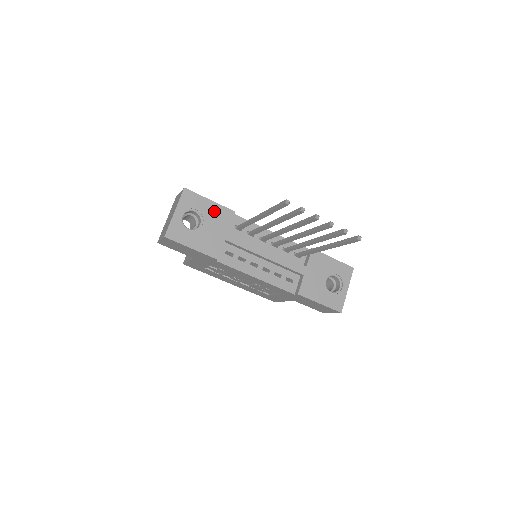
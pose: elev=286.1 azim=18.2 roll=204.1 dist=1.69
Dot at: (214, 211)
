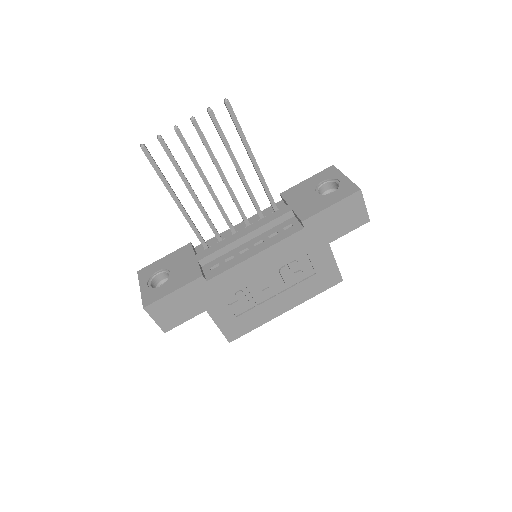
Dot at: (173, 258)
